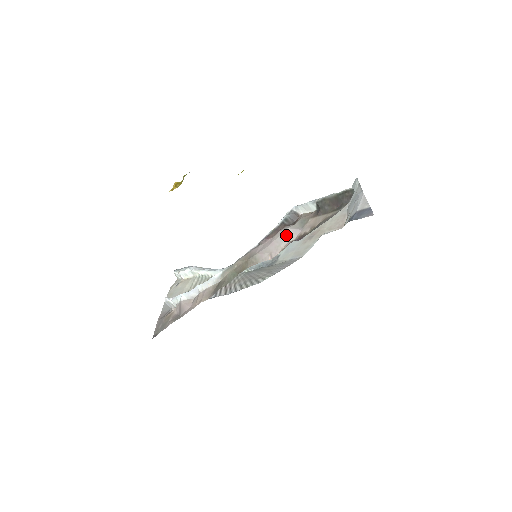
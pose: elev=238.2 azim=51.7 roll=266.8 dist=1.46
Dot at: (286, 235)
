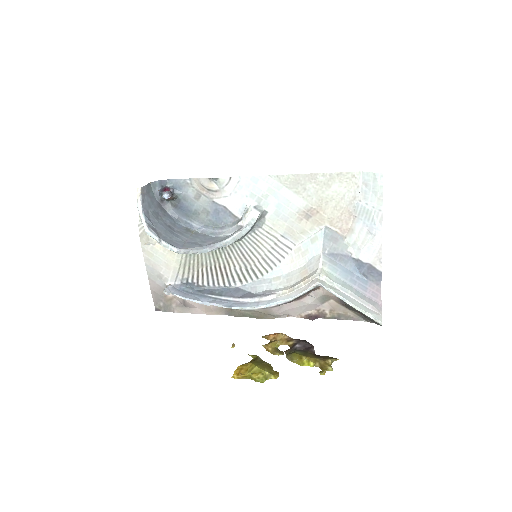
Dot at: (307, 308)
